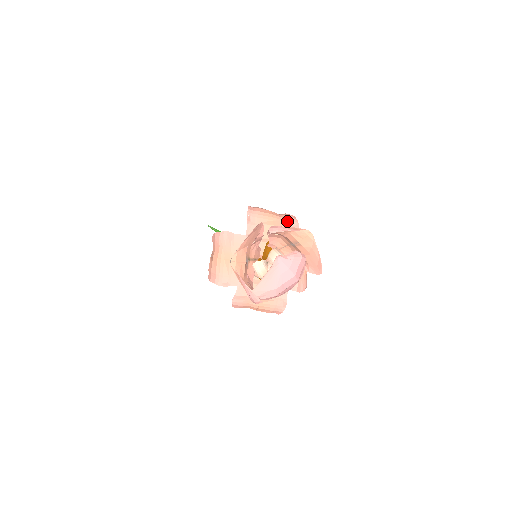
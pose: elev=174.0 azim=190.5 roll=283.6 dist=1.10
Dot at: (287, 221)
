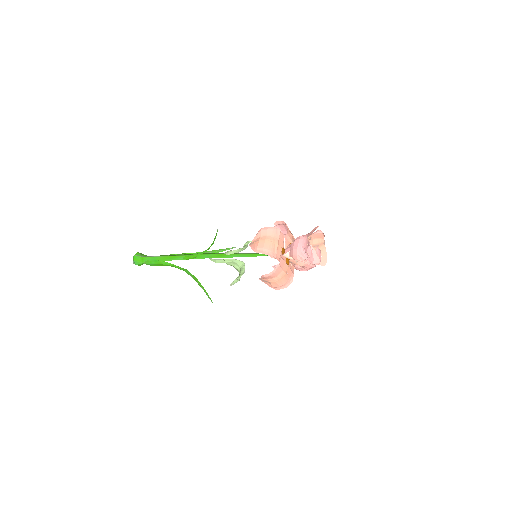
Dot at: occluded
